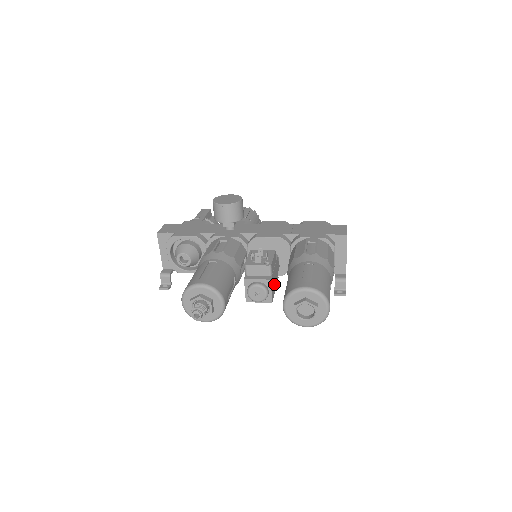
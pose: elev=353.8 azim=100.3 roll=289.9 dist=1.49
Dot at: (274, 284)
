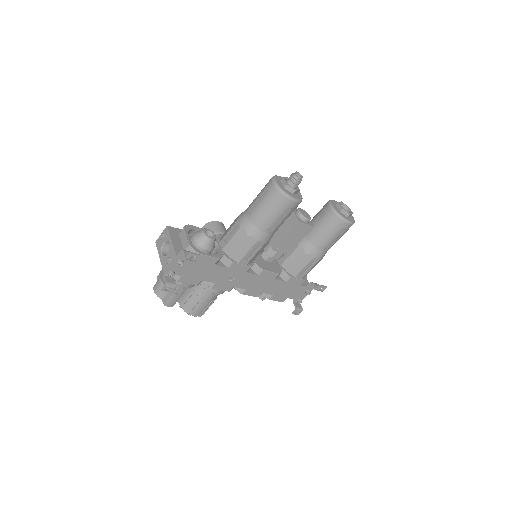
Dot at: occluded
